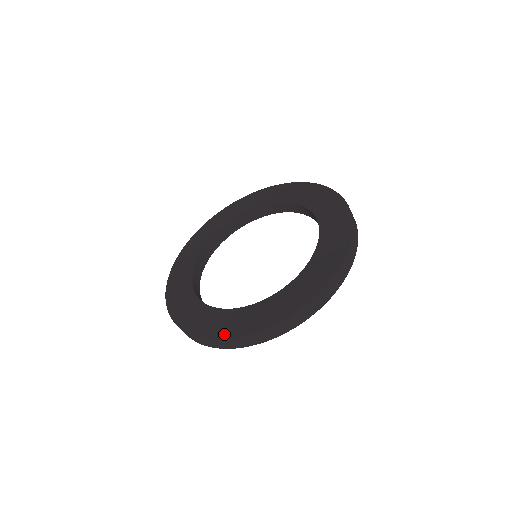
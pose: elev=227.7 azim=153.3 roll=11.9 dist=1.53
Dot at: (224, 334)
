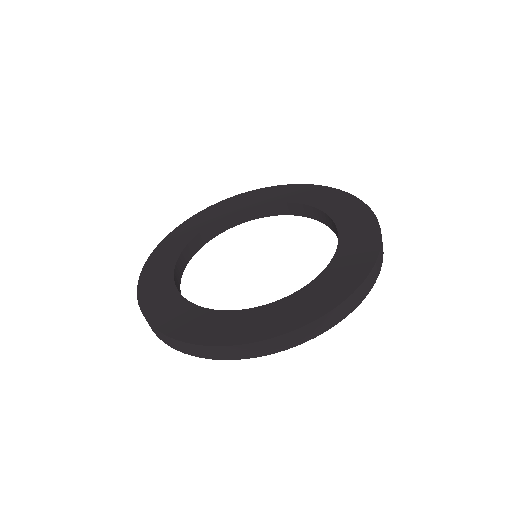
Dot at: (169, 328)
